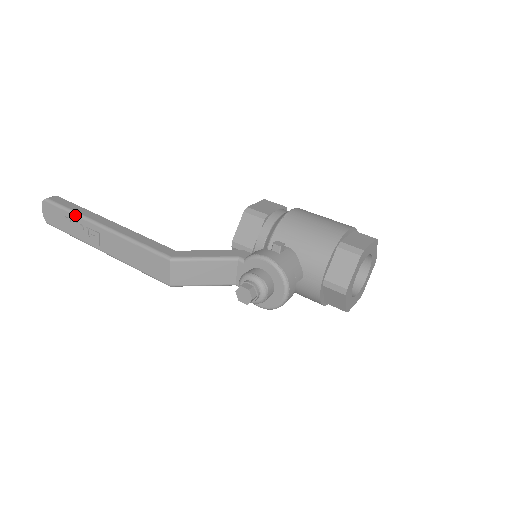
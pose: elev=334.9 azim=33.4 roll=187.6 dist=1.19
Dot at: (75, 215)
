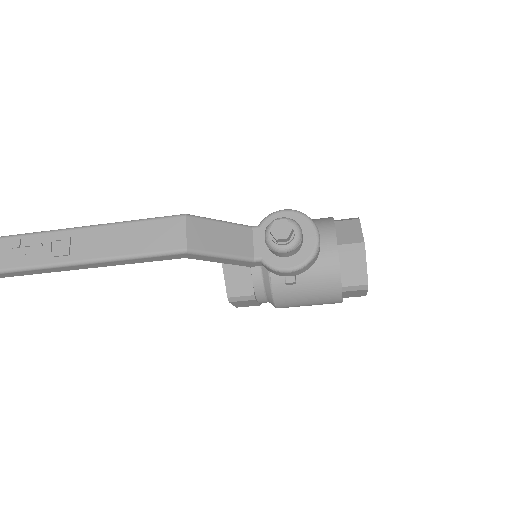
Dot at: (29, 234)
